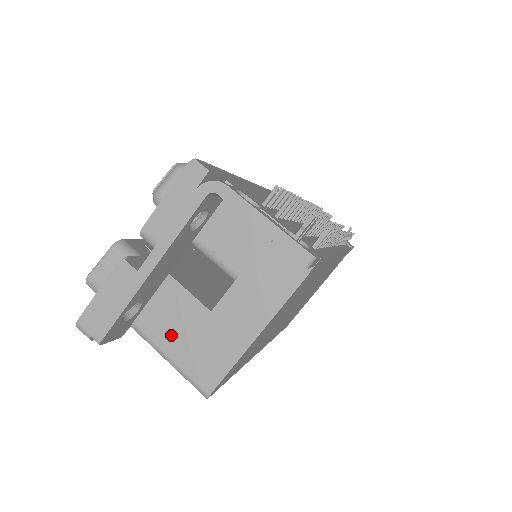
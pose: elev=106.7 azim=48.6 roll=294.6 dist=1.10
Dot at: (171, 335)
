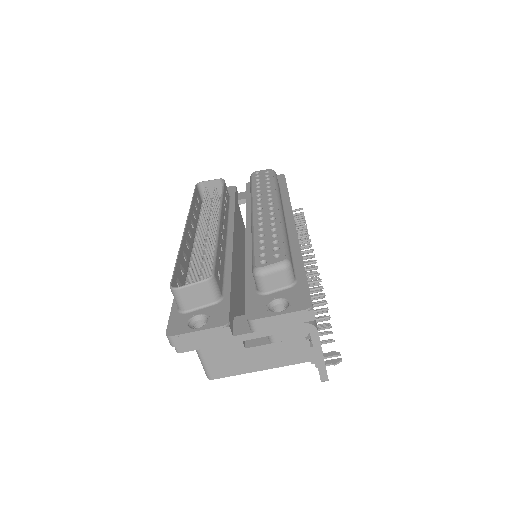
Dot at: occluded
